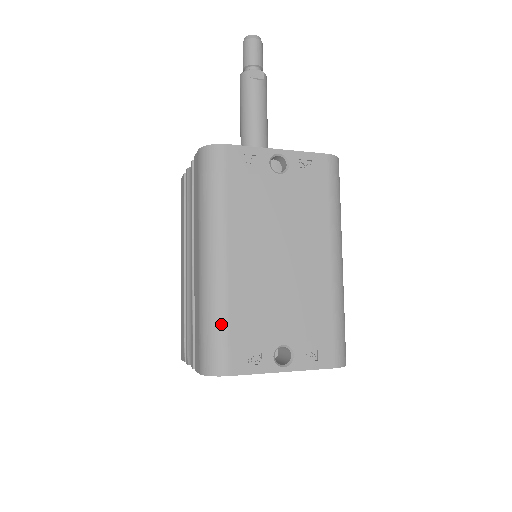
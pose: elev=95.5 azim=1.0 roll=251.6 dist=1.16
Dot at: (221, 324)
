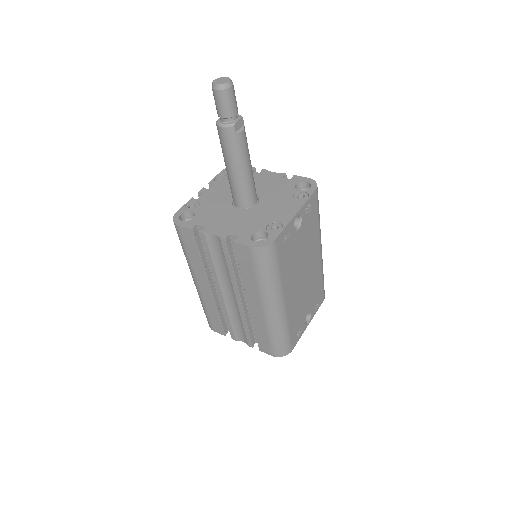
Dot at: (287, 334)
